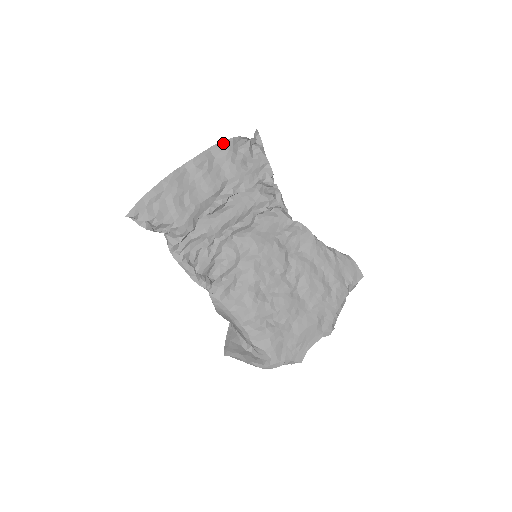
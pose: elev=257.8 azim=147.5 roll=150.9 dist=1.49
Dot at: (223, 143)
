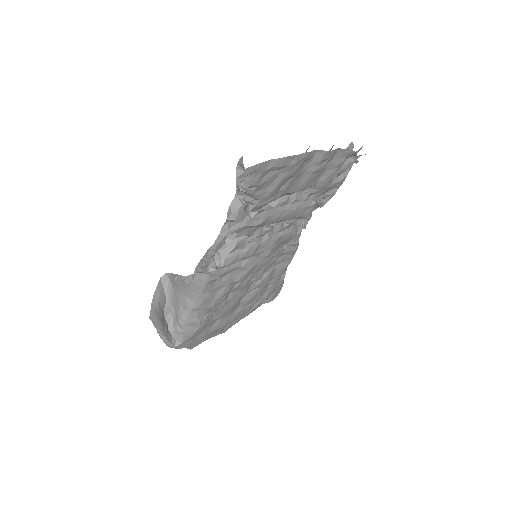
Dot at: (349, 152)
